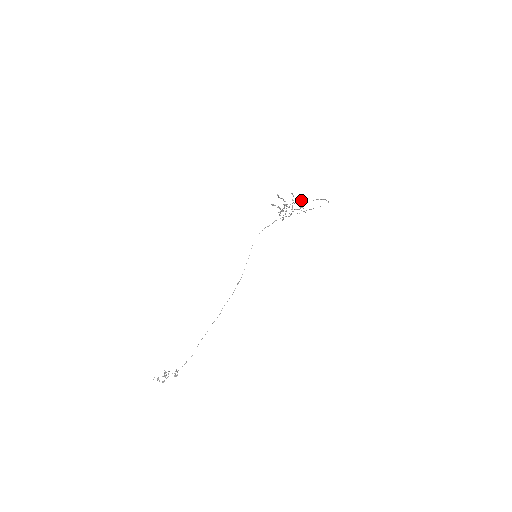
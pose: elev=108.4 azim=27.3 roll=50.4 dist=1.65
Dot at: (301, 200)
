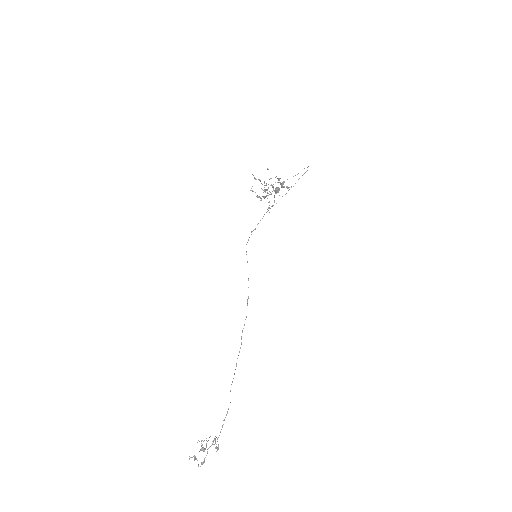
Dot at: (278, 187)
